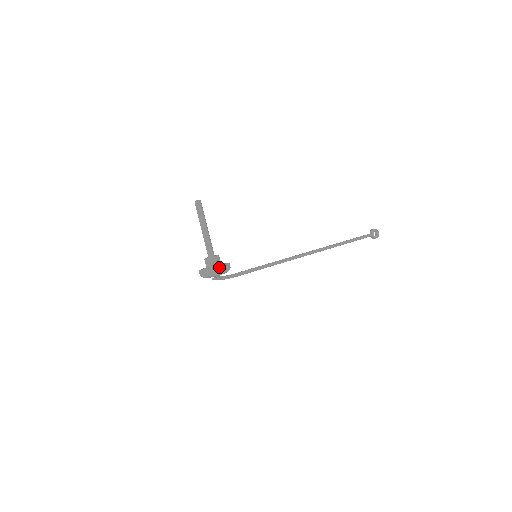
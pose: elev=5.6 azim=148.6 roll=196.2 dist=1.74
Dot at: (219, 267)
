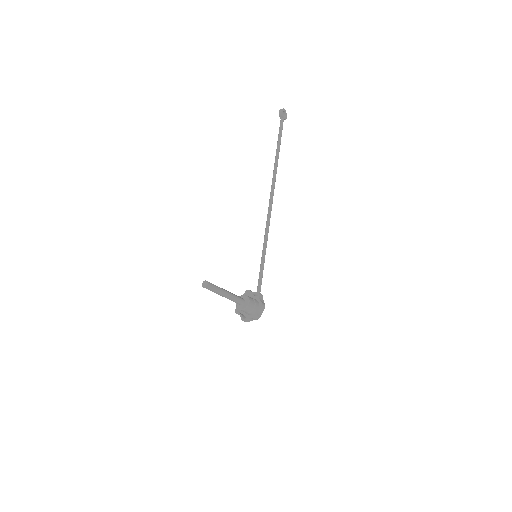
Dot at: (262, 308)
